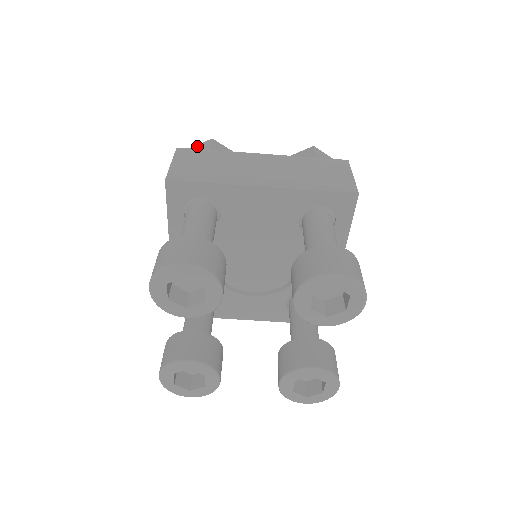
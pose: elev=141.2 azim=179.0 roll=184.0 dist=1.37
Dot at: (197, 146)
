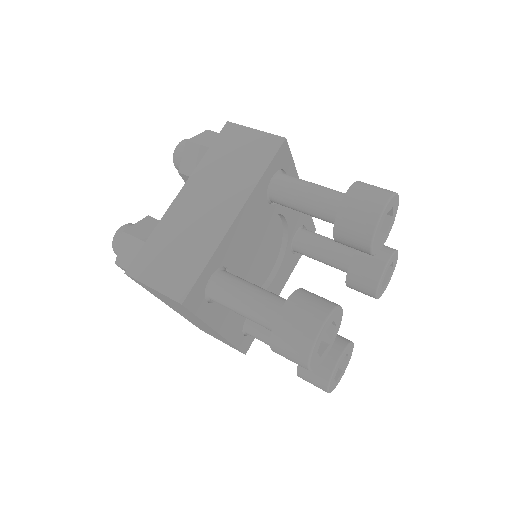
Dot at: (120, 251)
